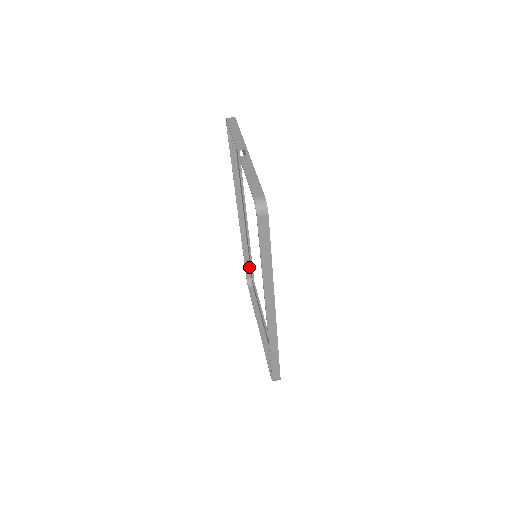
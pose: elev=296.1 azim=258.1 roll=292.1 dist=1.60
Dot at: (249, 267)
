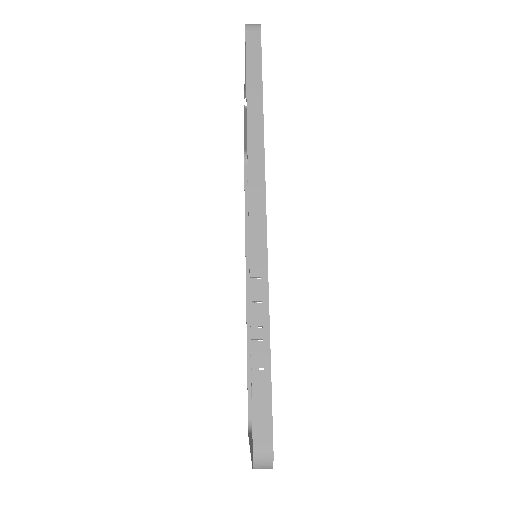
Dot at: occluded
